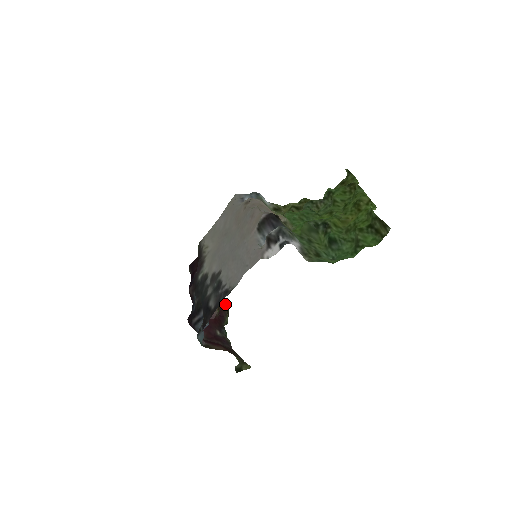
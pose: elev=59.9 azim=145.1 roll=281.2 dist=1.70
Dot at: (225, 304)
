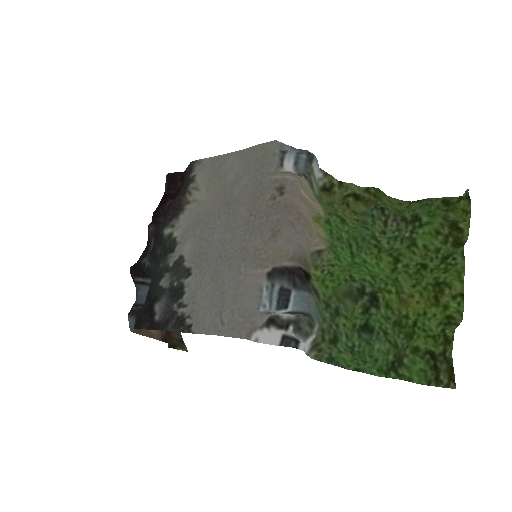
Dot at: occluded
